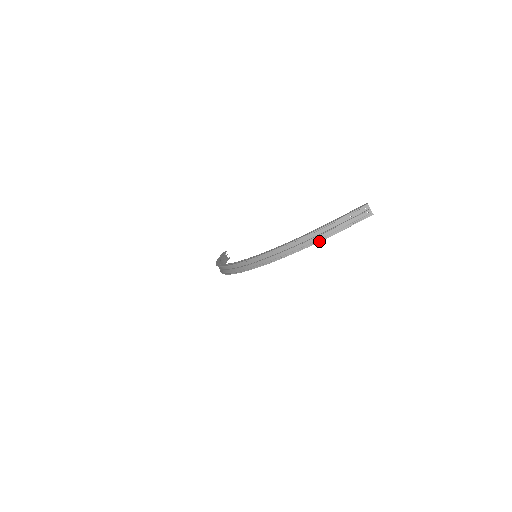
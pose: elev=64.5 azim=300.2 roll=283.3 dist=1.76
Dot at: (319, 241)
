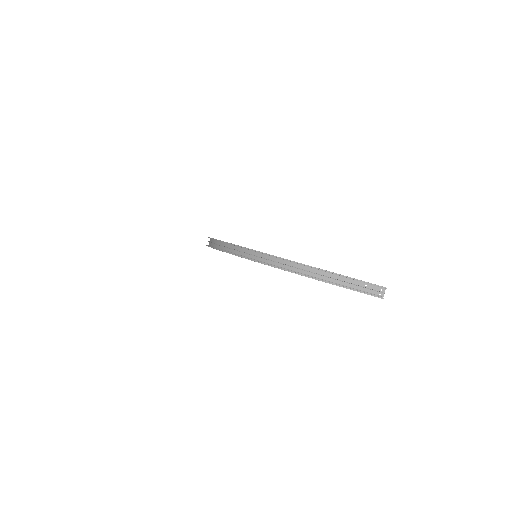
Dot at: (328, 282)
